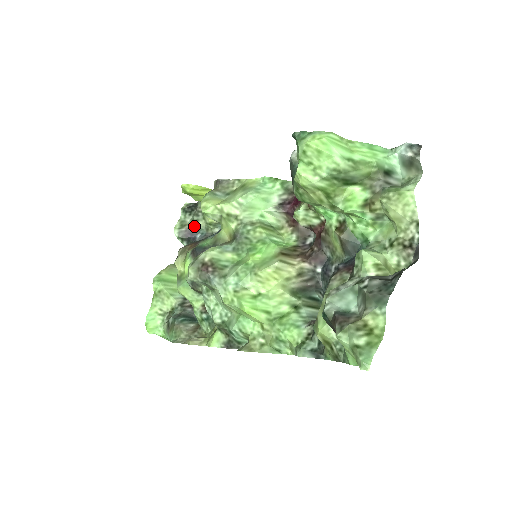
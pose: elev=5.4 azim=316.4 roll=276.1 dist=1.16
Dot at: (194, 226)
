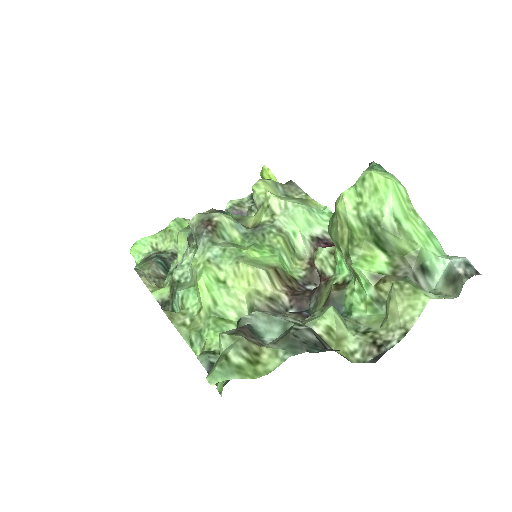
Dot at: (247, 213)
